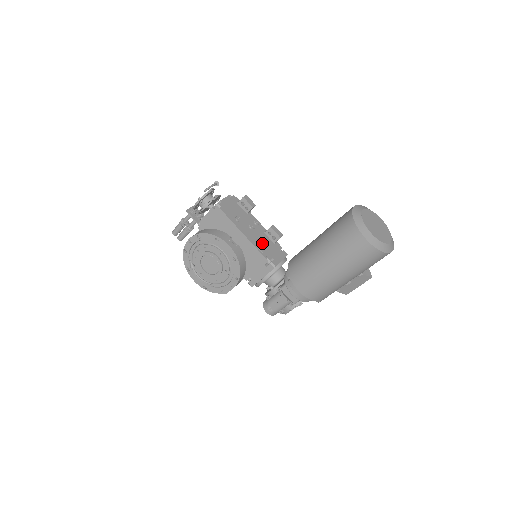
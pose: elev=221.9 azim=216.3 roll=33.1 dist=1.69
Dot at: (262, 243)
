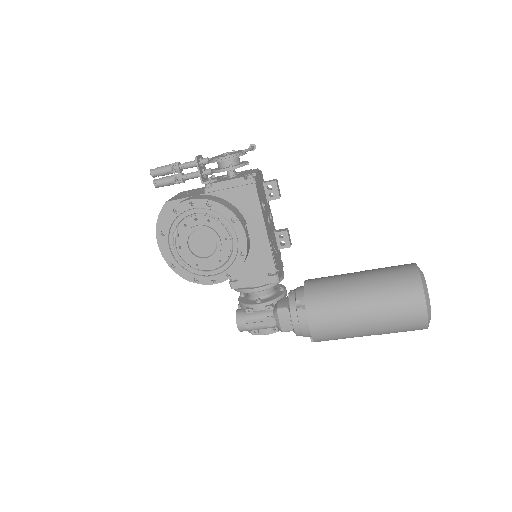
Dot at: (274, 246)
